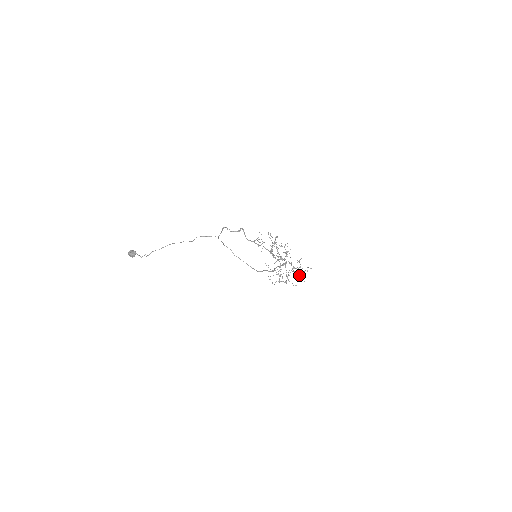
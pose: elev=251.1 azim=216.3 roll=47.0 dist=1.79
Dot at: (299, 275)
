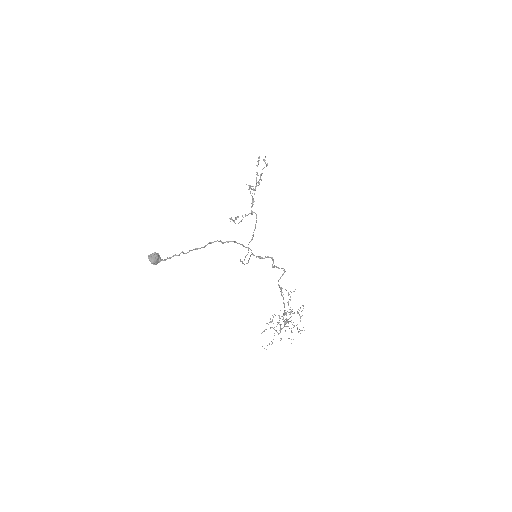
Dot at: (280, 324)
